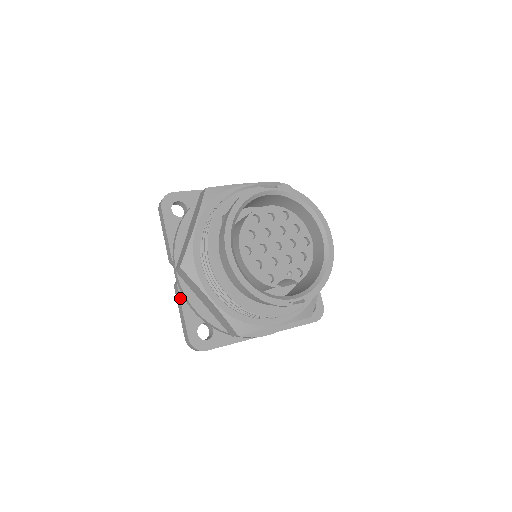
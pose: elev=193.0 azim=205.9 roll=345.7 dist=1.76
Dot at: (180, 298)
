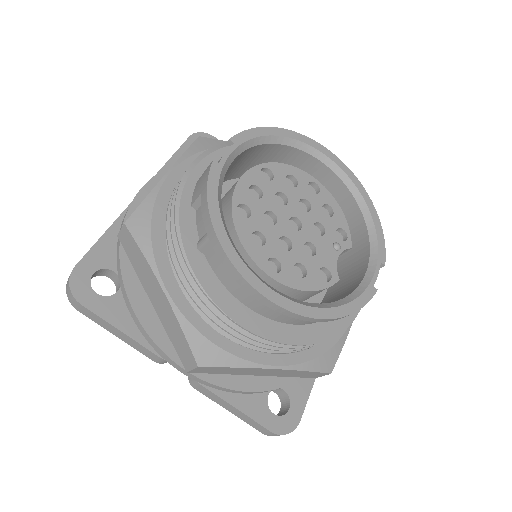
Dot at: (217, 396)
